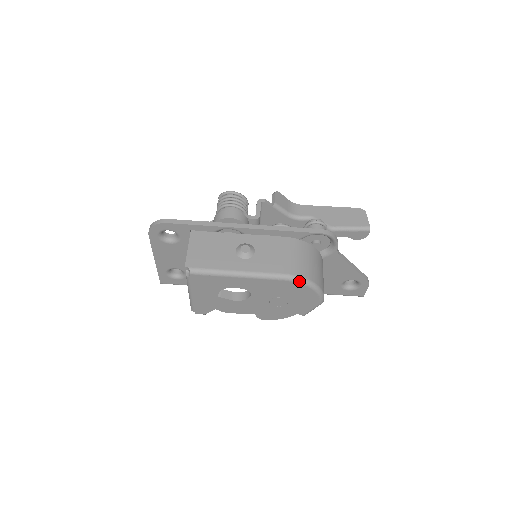
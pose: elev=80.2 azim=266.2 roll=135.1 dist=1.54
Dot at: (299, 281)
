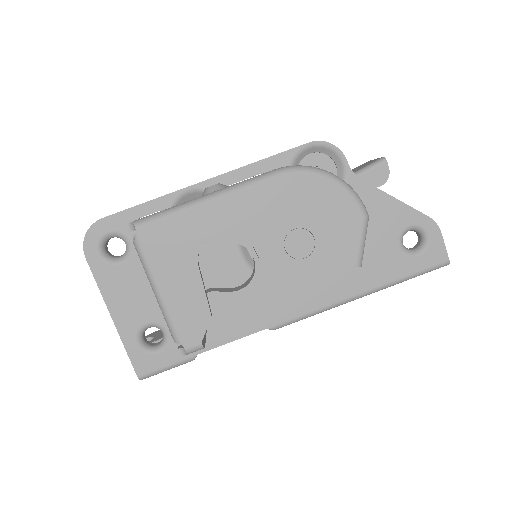
Dot at: (302, 170)
